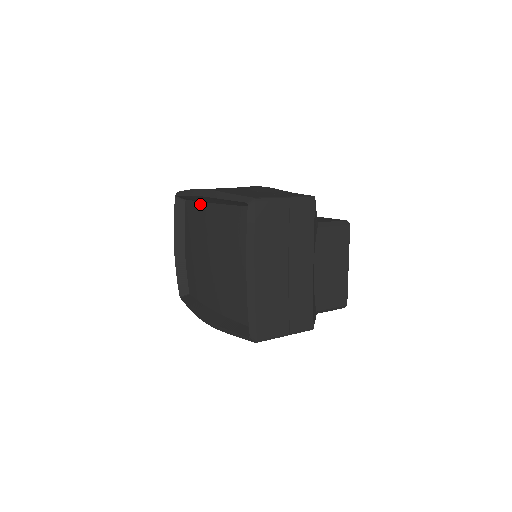
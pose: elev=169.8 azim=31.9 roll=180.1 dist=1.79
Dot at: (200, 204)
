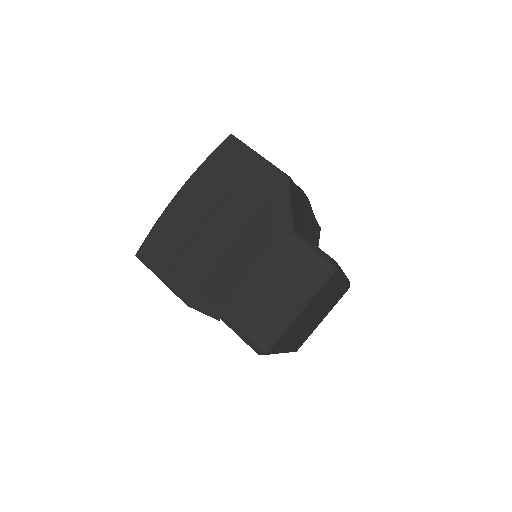
Dot at: occluded
